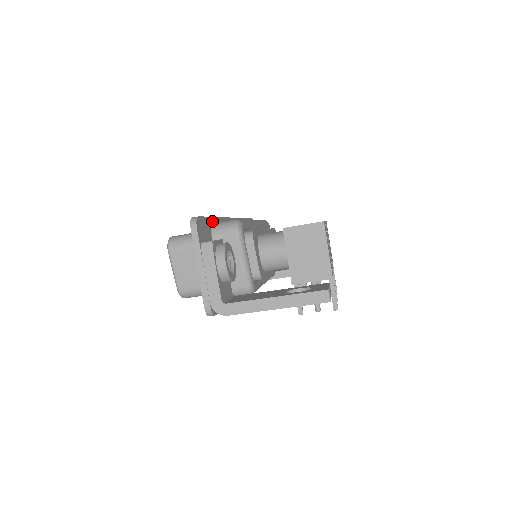
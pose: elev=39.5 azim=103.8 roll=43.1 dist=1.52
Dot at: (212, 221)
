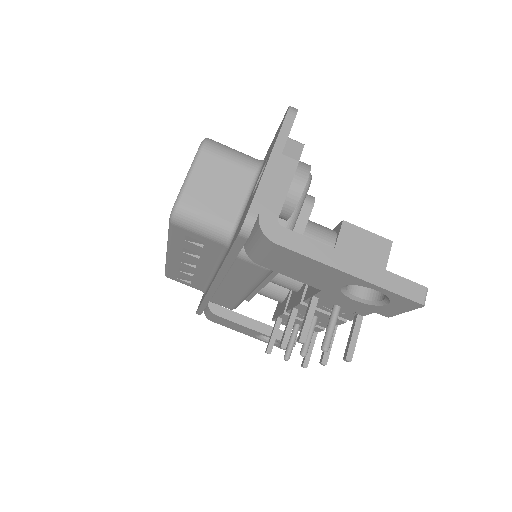
Dot at: occluded
